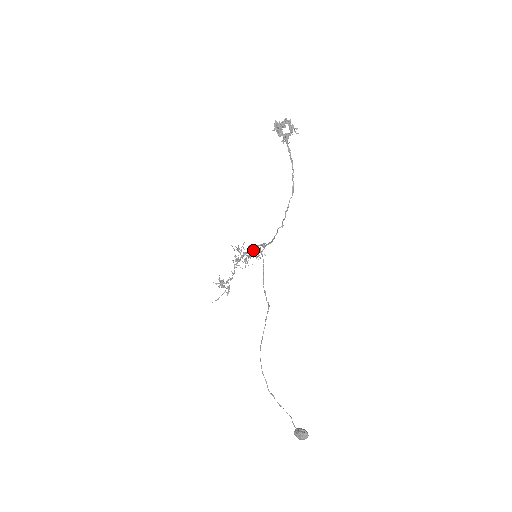
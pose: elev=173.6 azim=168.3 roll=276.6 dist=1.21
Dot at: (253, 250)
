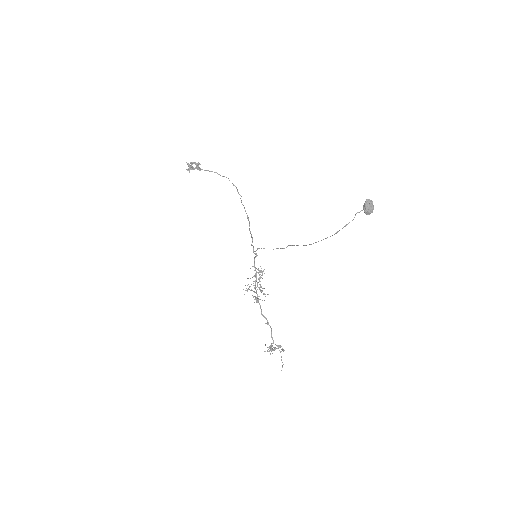
Dot at: occluded
